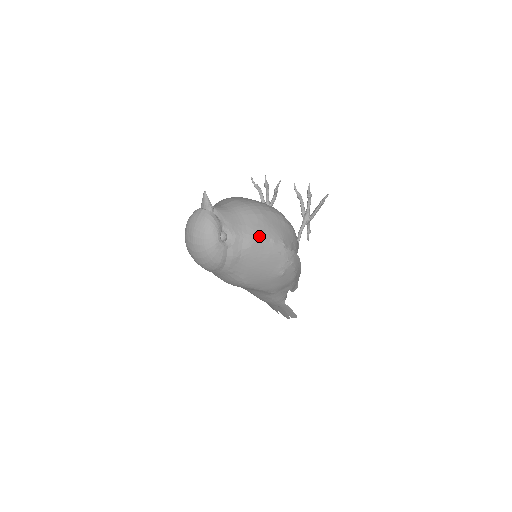
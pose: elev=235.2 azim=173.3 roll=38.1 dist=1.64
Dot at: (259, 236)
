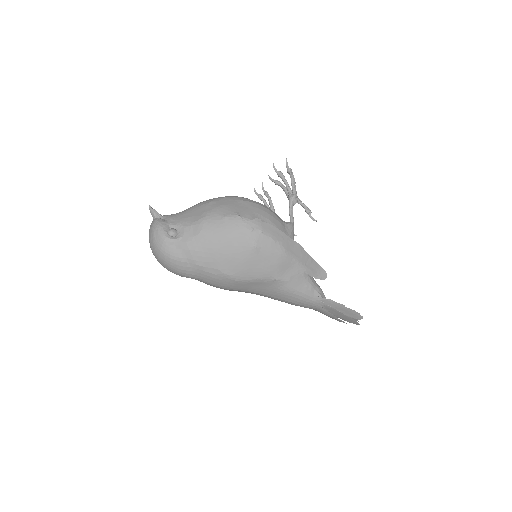
Dot at: (207, 218)
